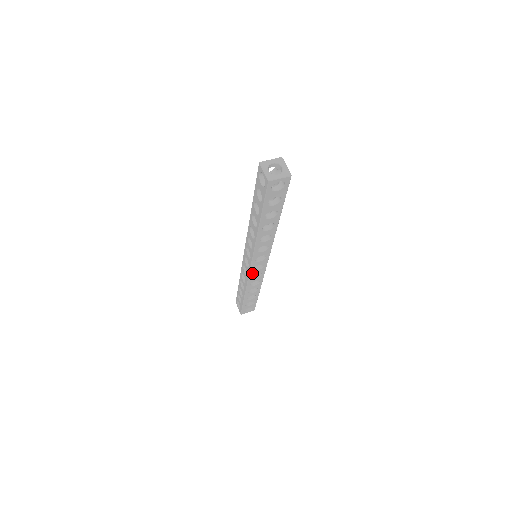
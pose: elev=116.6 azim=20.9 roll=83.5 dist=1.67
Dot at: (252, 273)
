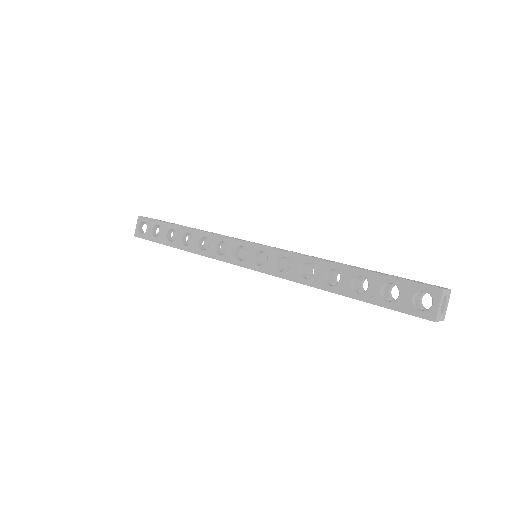
Dot at: (231, 263)
